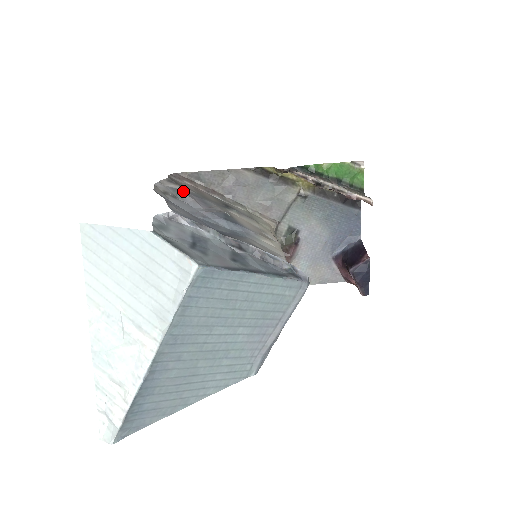
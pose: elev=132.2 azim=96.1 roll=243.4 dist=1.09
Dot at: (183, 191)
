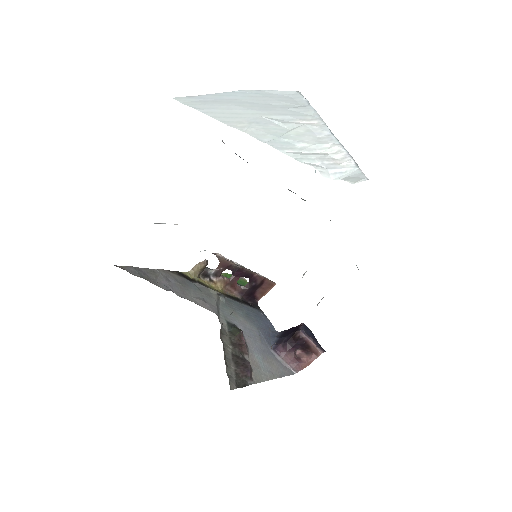
Dot at: occluded
